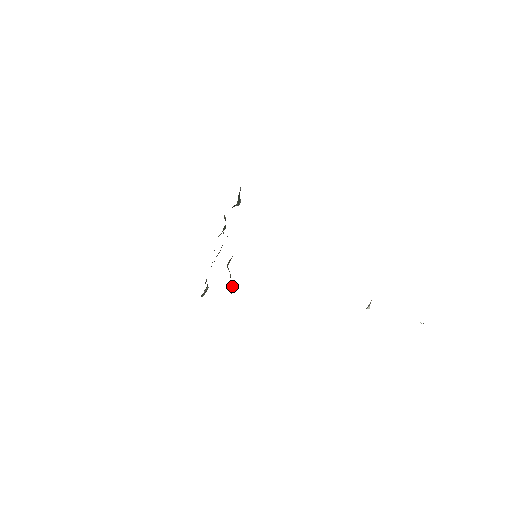
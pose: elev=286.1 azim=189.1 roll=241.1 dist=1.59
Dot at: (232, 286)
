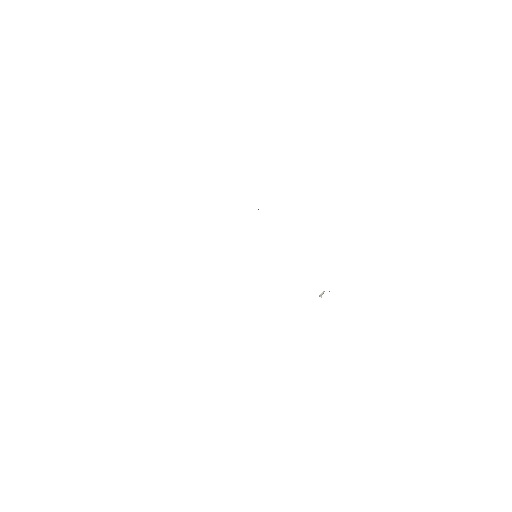
Dot at: occluded
